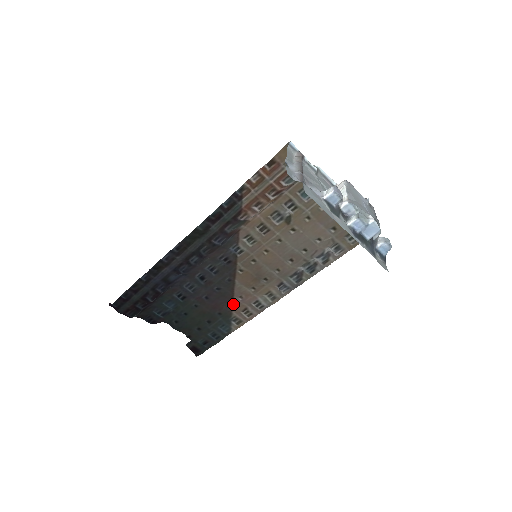
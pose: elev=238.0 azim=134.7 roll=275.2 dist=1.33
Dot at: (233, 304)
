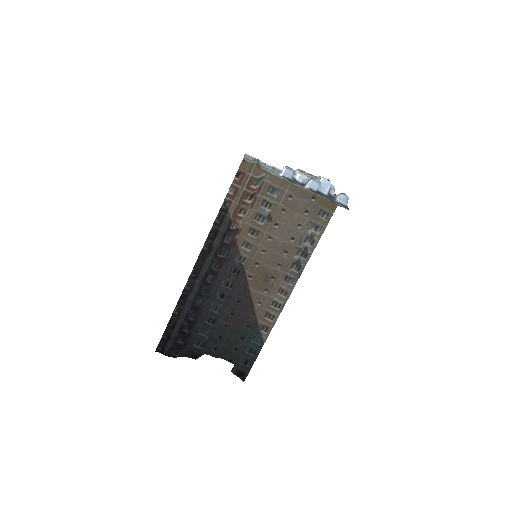
Dot at: (255, 312)
